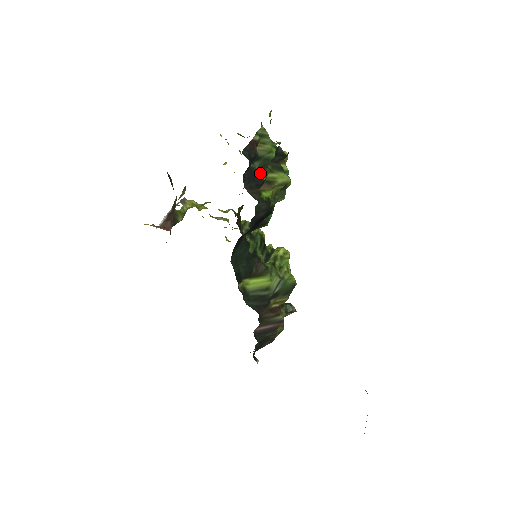
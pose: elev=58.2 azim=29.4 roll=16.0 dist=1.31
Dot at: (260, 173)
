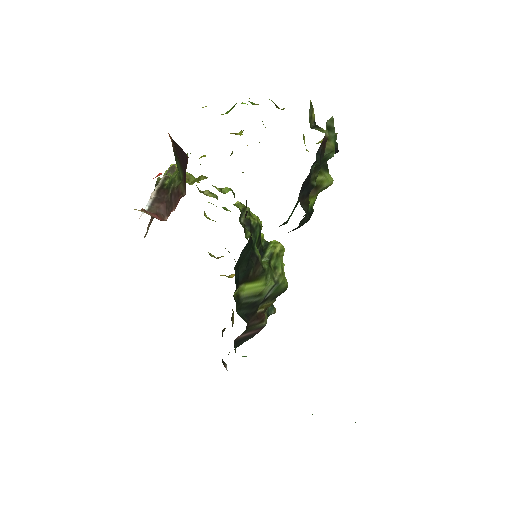
Dot at: (312, 176)
